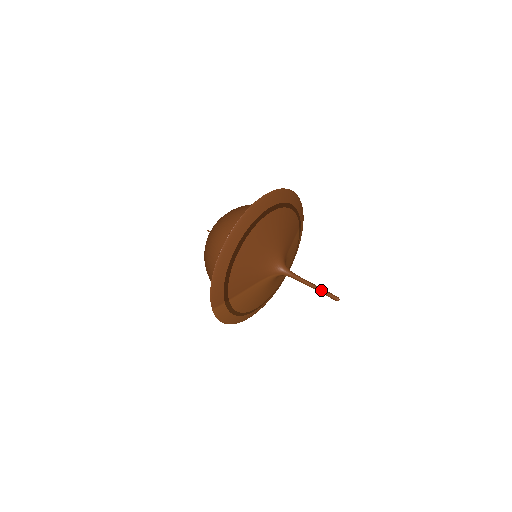
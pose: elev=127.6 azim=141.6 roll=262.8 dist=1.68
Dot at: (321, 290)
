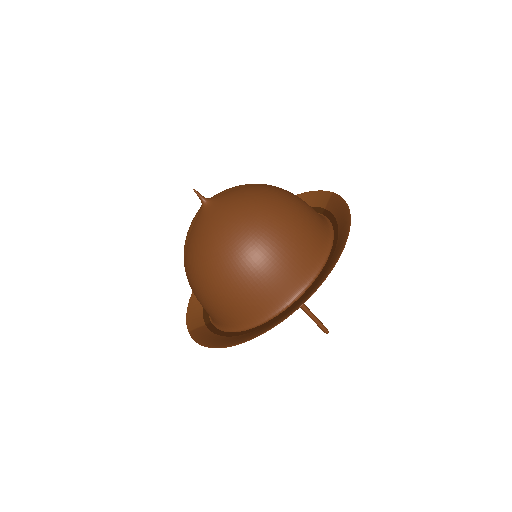
Dot at: (315, 321)
